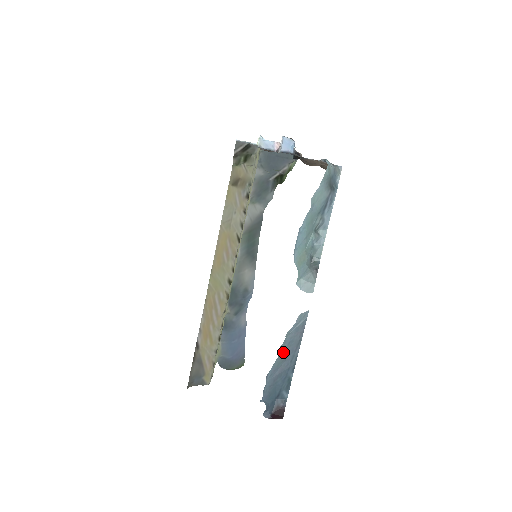
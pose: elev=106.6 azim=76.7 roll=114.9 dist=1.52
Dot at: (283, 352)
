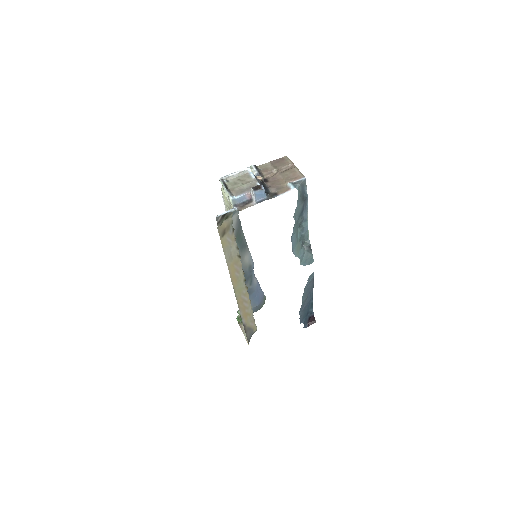
Dot at: (304, 297)
